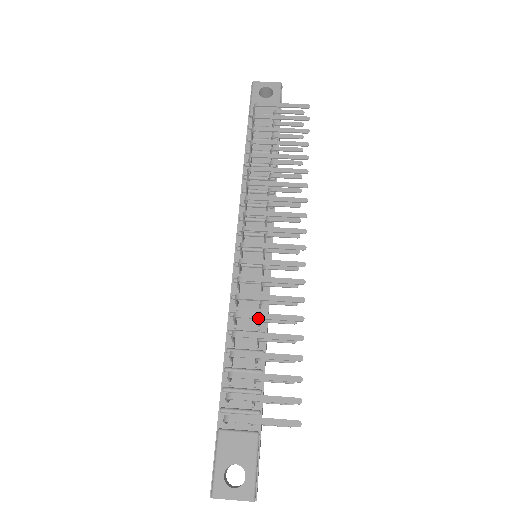
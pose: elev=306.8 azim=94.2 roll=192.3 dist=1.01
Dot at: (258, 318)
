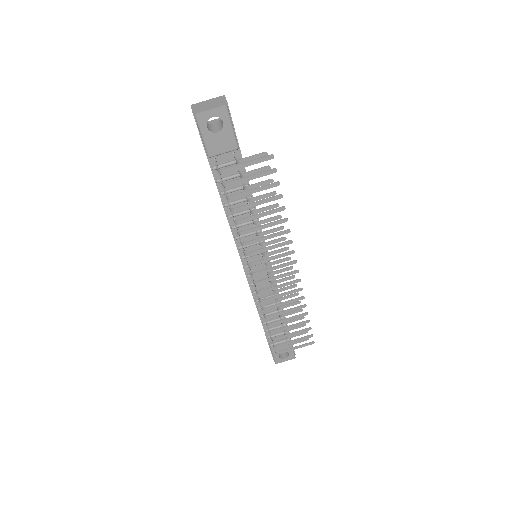
Dot at: occluded
